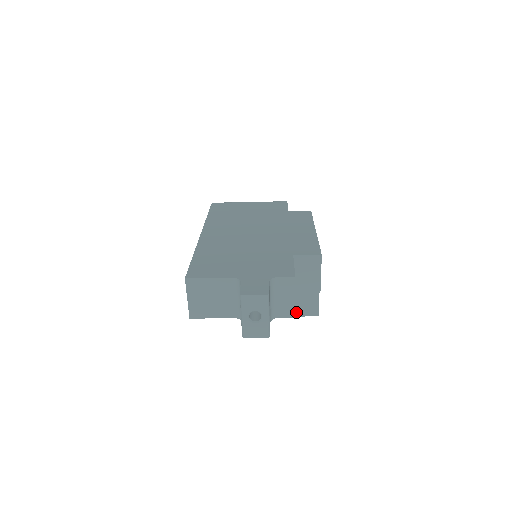
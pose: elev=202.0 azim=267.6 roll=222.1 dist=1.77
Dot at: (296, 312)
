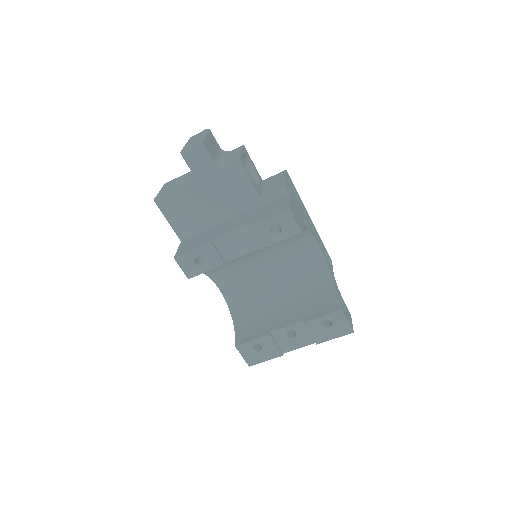
Dot at: (266, 216)
